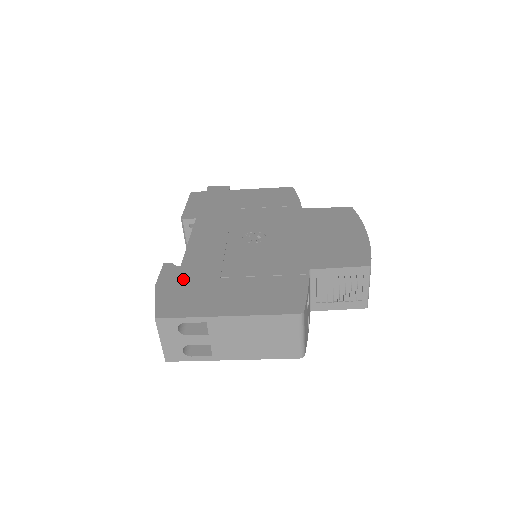
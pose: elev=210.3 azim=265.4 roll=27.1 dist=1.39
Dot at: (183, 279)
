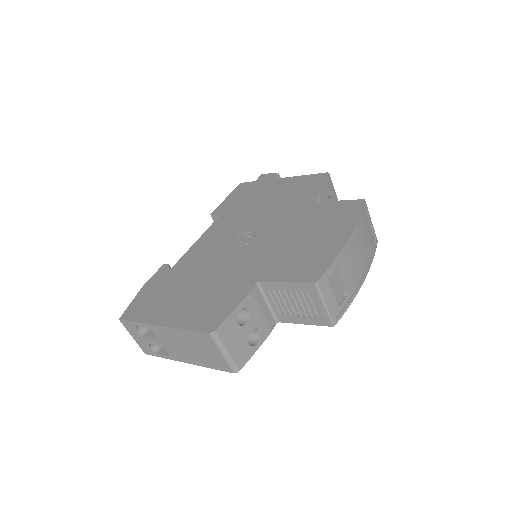
Dot at: (163, 282)
